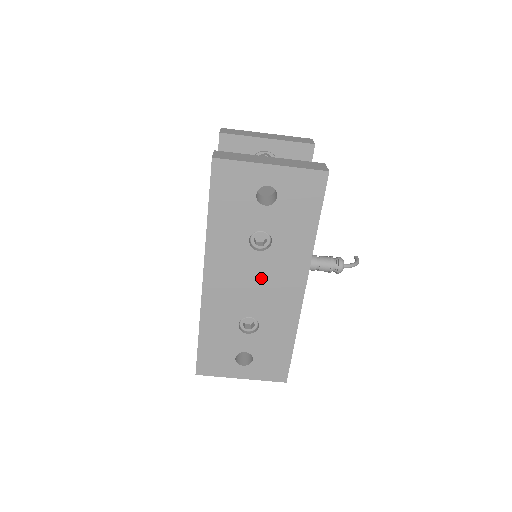
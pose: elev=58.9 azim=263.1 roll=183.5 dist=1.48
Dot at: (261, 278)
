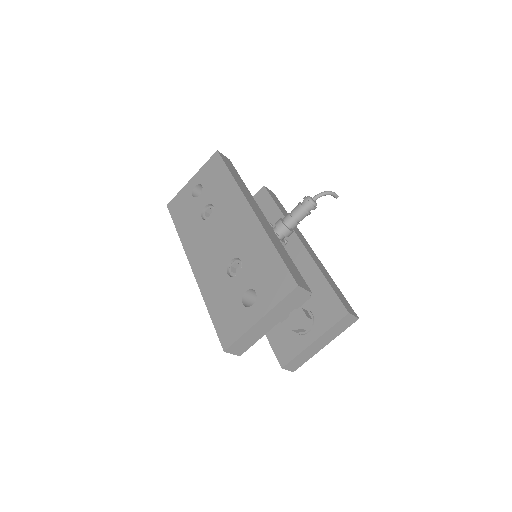
Dot at: (221, 230)
